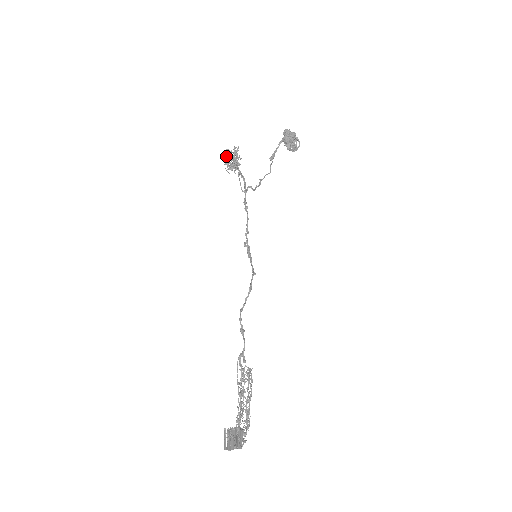
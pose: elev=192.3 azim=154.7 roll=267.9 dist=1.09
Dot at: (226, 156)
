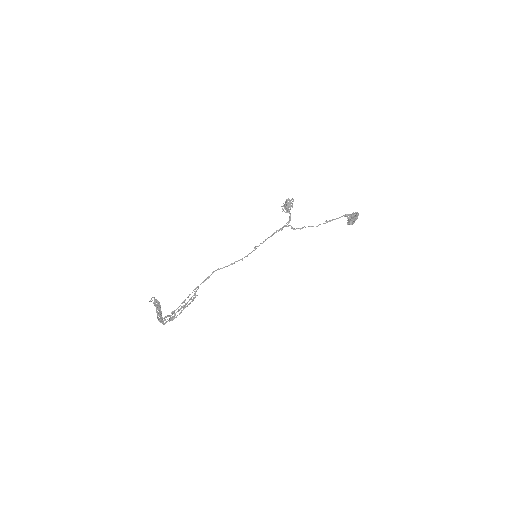
Dot at: (286, 202)
